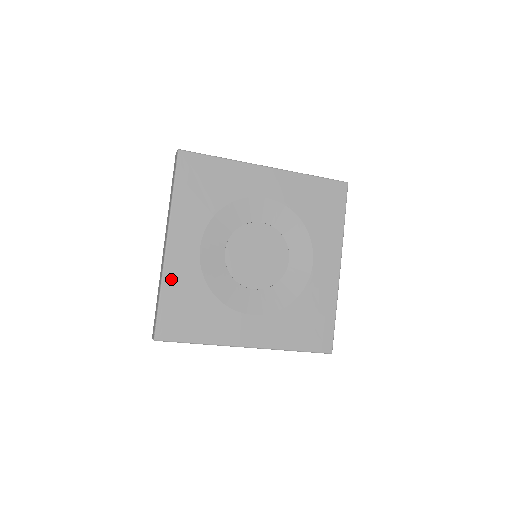
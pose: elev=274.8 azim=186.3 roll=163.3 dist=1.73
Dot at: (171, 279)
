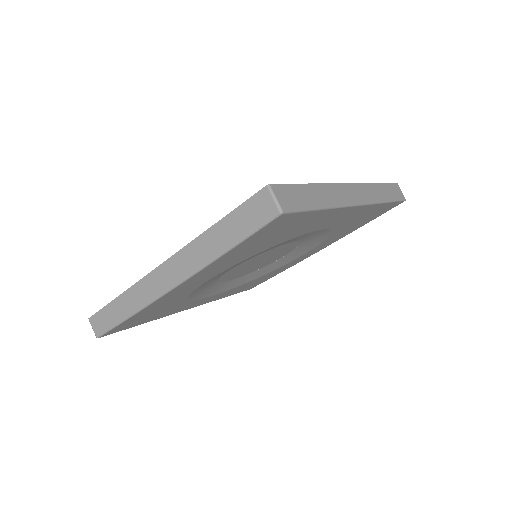
Dot at: (152, 307)
